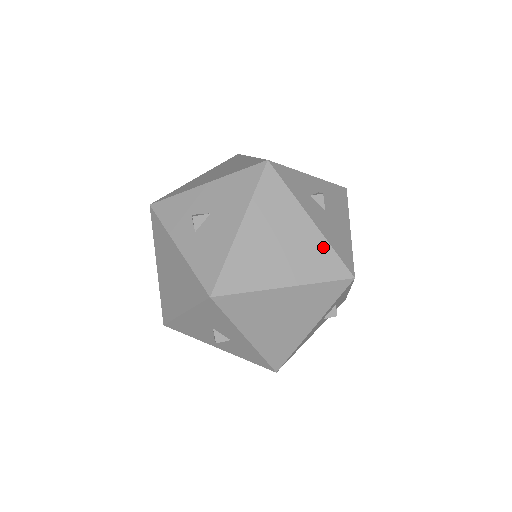
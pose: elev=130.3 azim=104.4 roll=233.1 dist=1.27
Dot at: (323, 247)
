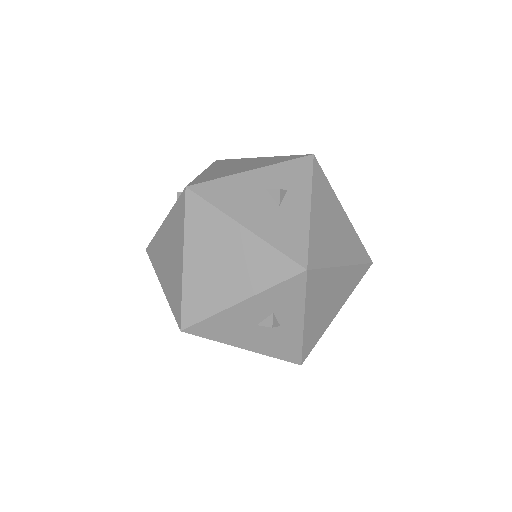
Dot at: occluded
